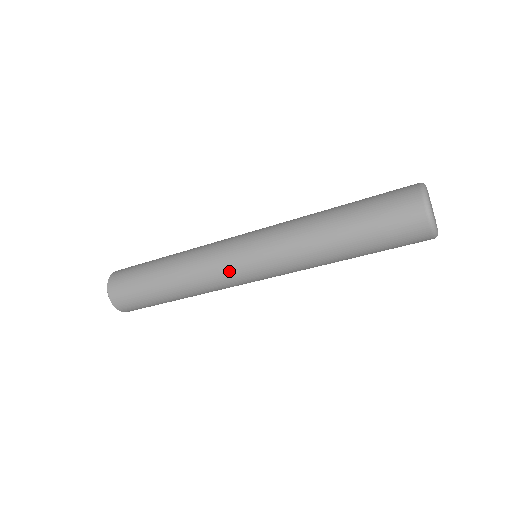
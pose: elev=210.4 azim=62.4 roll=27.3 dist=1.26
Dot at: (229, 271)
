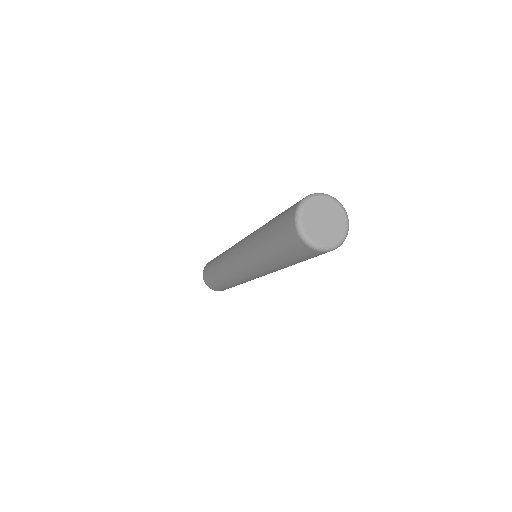
Dot at: (231, 260)
